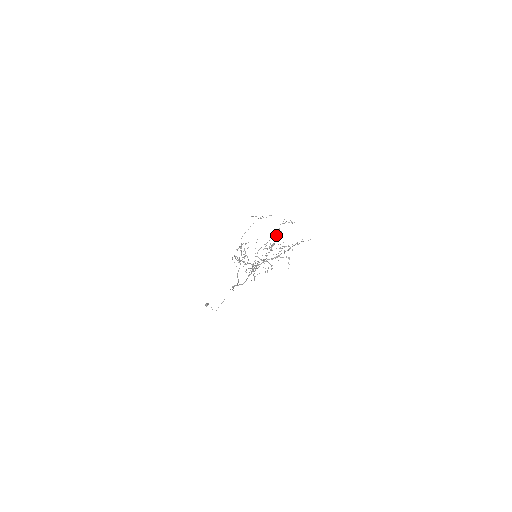
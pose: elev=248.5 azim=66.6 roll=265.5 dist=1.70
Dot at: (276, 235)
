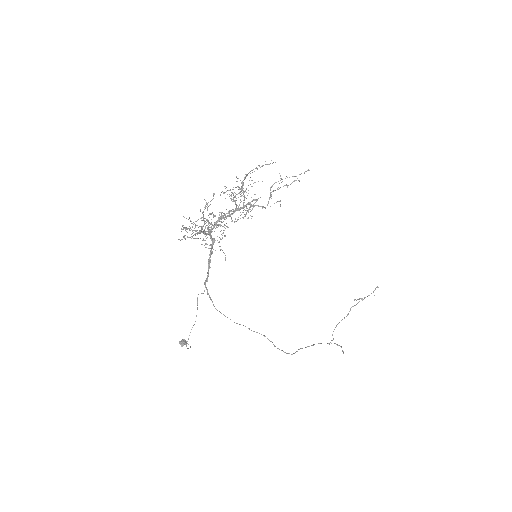
Dot at: occluded
